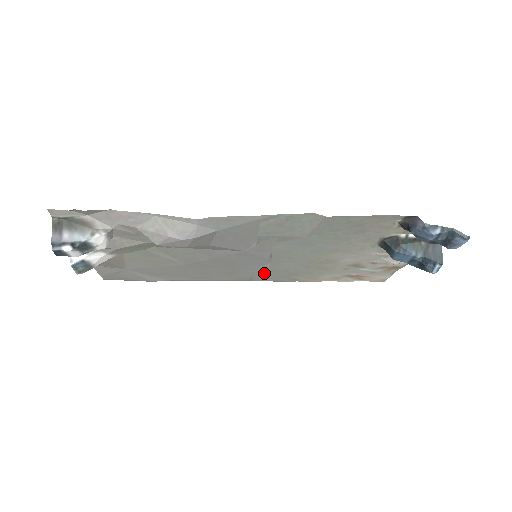
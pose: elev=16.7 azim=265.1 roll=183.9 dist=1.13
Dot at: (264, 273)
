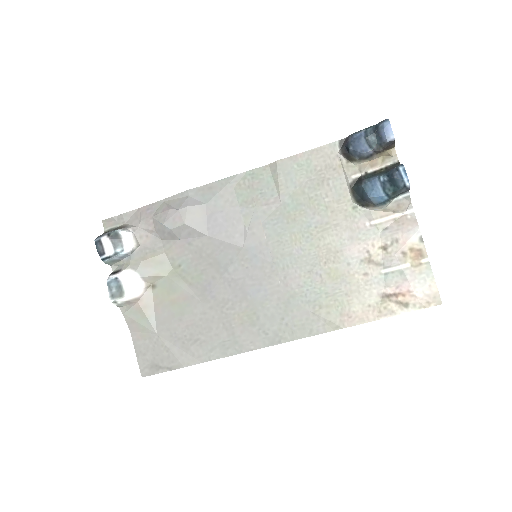
Dot at: (285, 310)
